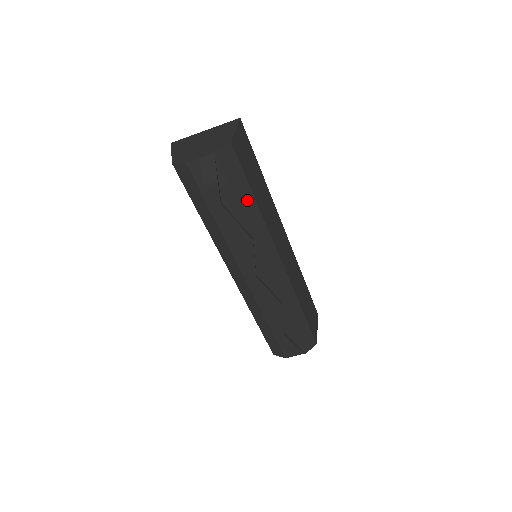
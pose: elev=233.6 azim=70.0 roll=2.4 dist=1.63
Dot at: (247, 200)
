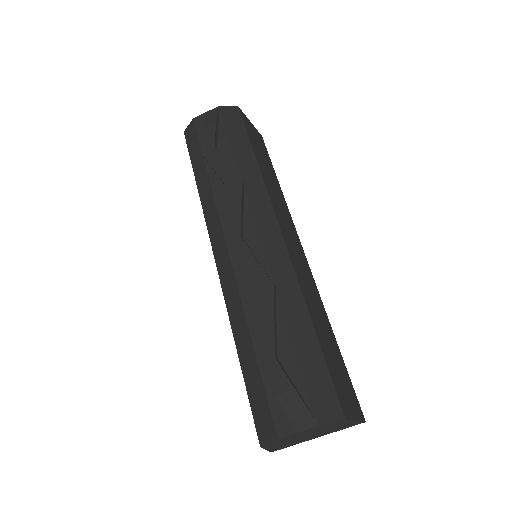
Dot at: (245, 151)
